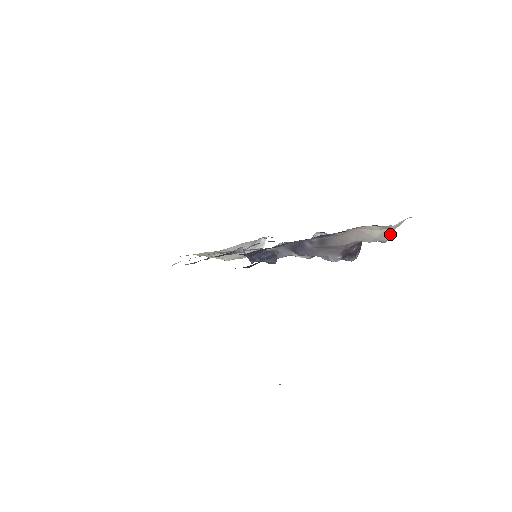
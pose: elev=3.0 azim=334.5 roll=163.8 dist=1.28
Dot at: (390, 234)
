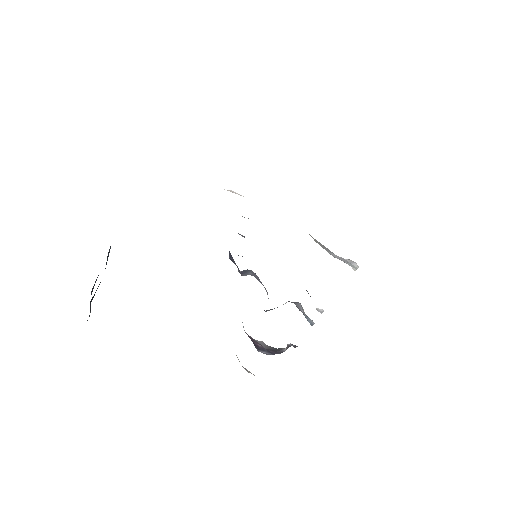
Dot at: occluded
